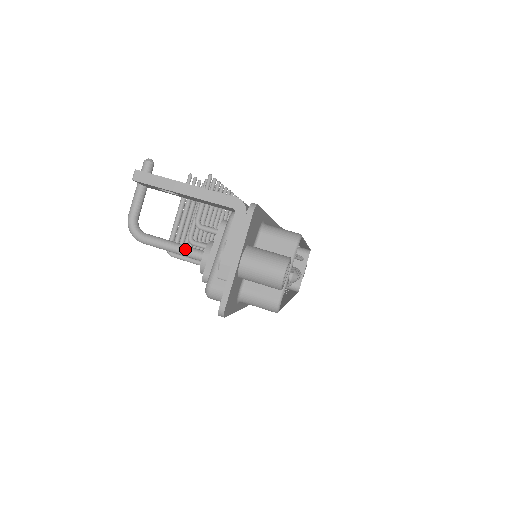
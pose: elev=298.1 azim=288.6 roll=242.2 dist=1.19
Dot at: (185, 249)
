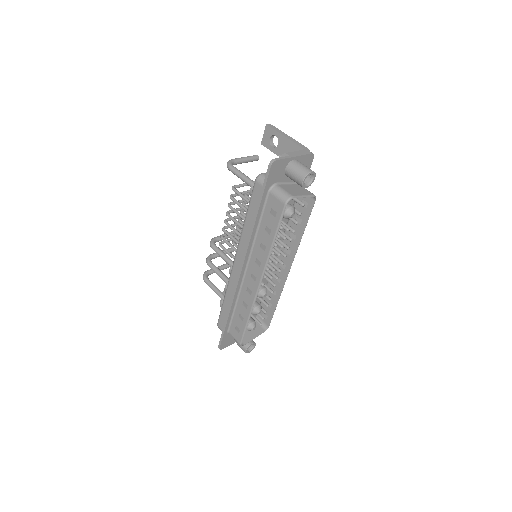
Dot at: (250, 179)
